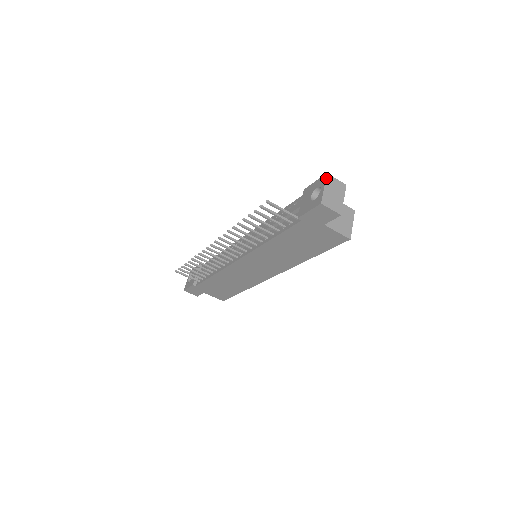
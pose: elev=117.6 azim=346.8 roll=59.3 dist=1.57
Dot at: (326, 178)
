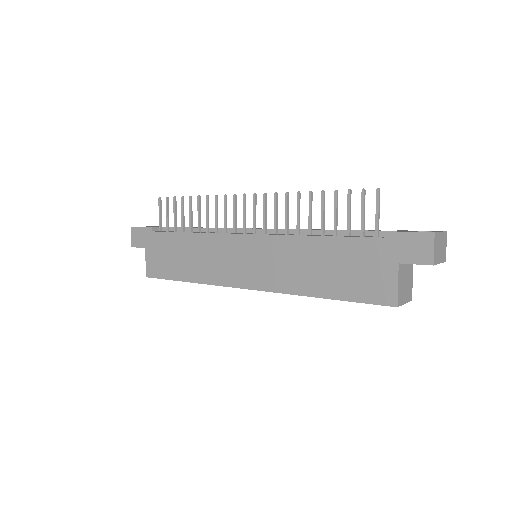
Dot at: (445, 231)
